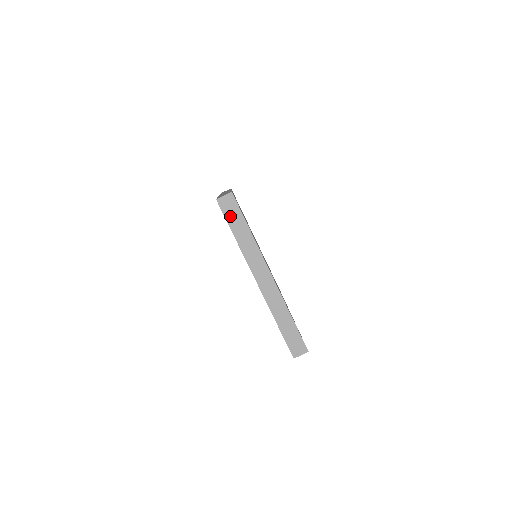
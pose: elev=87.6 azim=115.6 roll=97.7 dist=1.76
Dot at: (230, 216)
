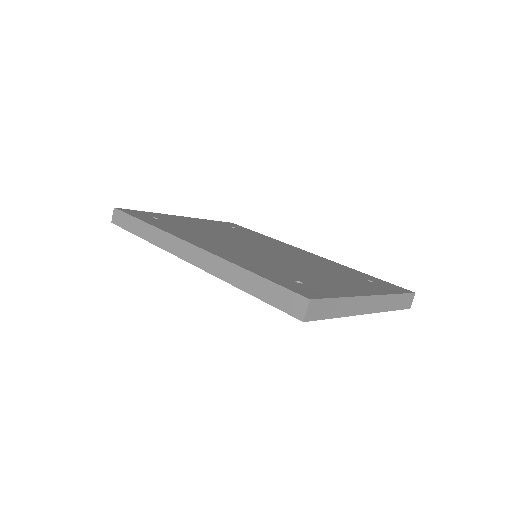
Dot at: (322, 314)
